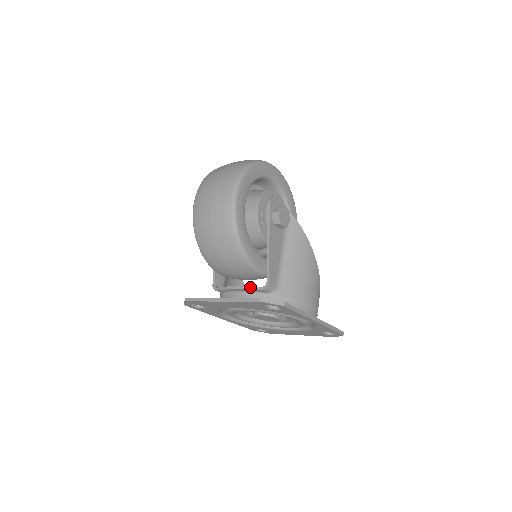
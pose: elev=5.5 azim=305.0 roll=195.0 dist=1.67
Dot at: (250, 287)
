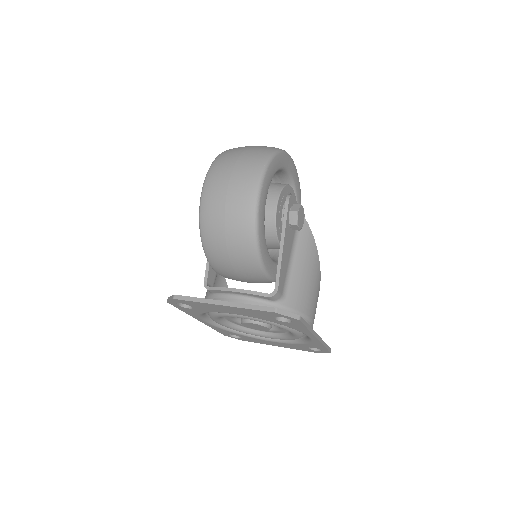
Dot at: (254, 292)
